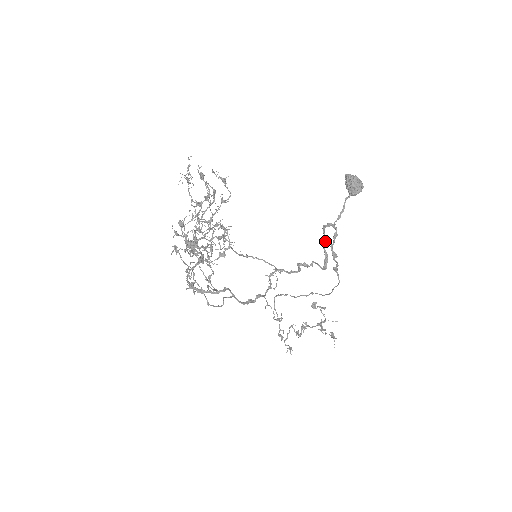
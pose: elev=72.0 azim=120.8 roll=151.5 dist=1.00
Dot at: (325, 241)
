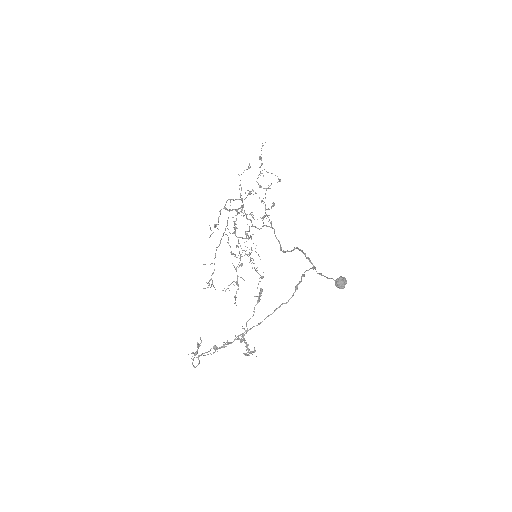
Dot at: occluded
